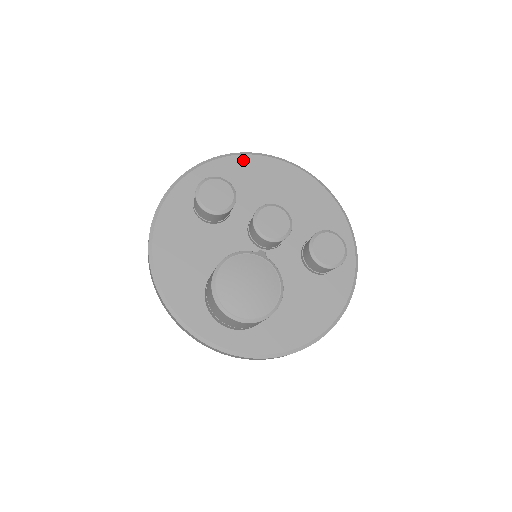
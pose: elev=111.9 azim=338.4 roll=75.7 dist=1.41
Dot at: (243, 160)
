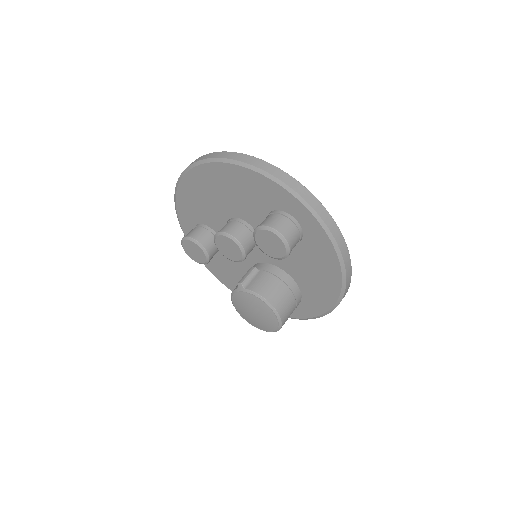
Dot at: (182, 192)
